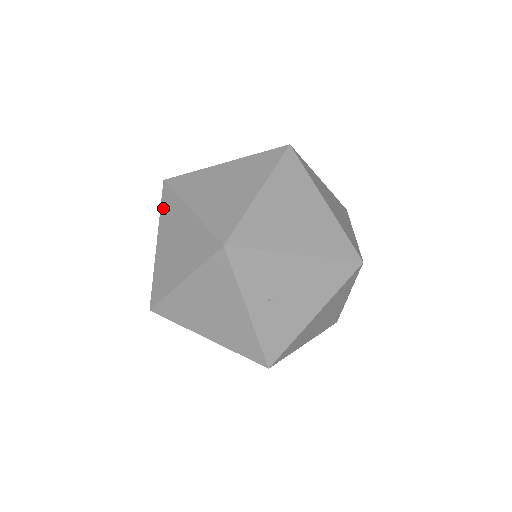
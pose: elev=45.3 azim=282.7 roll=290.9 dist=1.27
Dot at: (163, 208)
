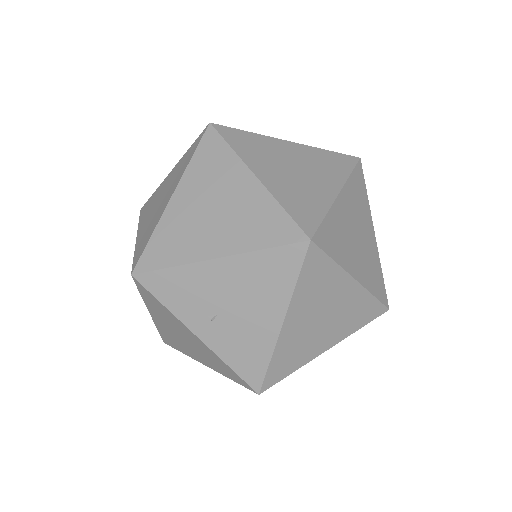
Dot at: occluded
